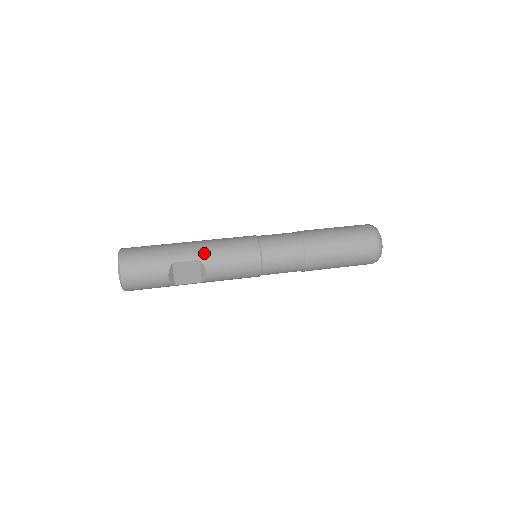
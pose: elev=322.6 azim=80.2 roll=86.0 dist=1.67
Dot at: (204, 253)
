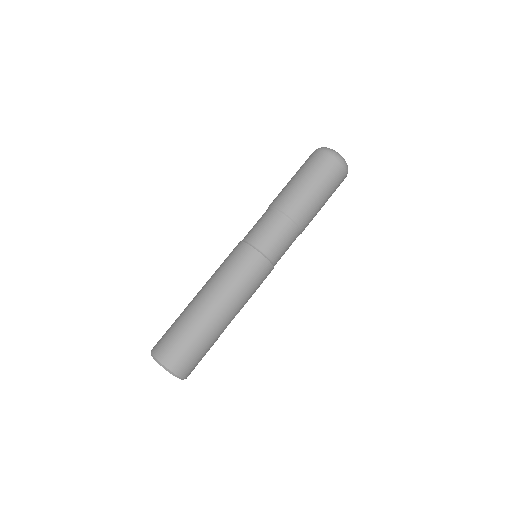
Dot at: (238, 310)
